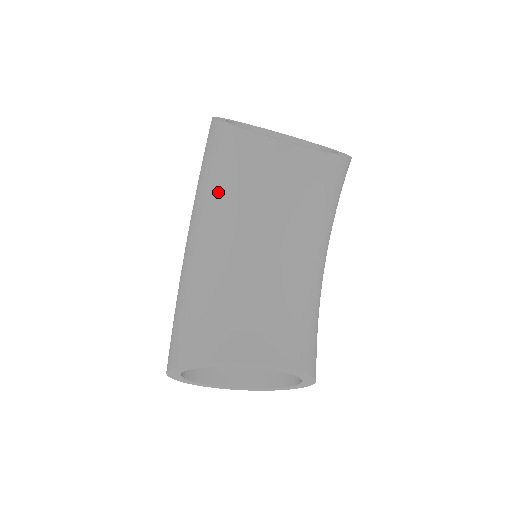
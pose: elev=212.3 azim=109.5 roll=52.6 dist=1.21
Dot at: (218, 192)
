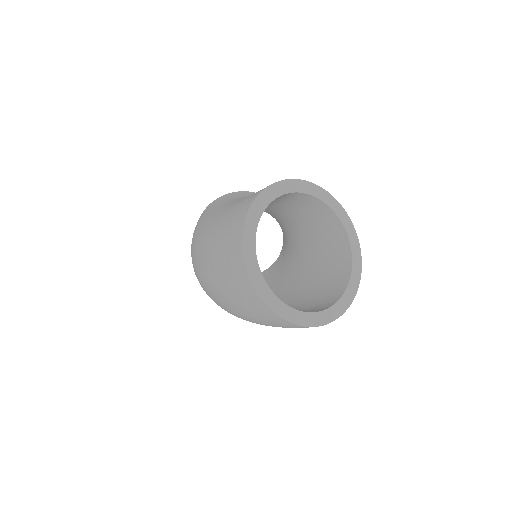
Dot at: (241, 197)
